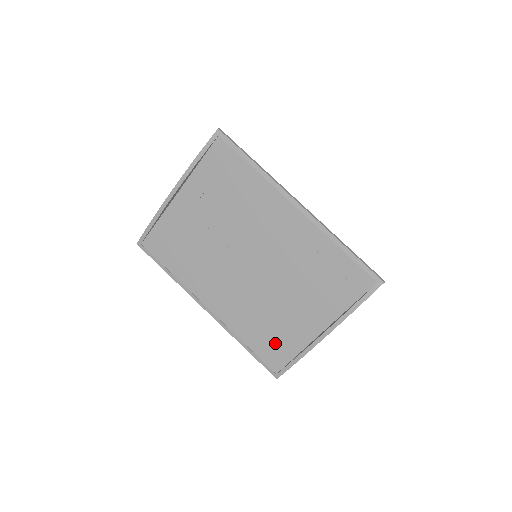
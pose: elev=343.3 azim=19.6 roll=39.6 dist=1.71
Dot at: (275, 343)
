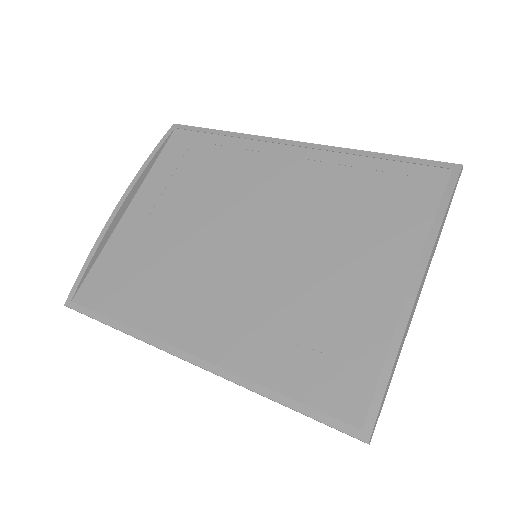
Dot at: (333, 357)
